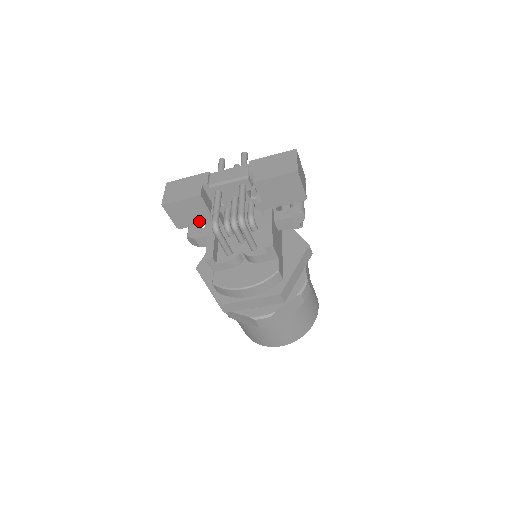
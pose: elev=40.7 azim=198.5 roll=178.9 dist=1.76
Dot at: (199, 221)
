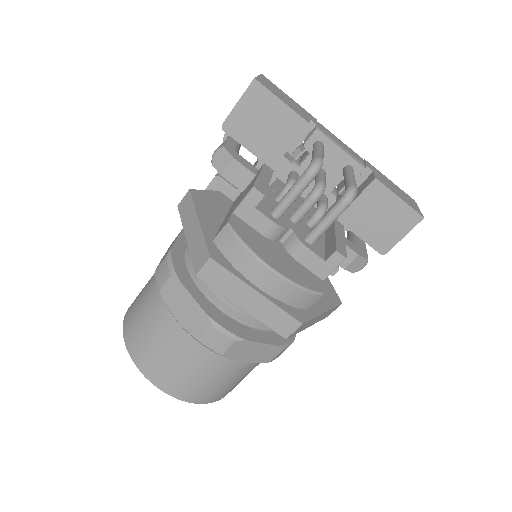
Dot at: (257, 148)
